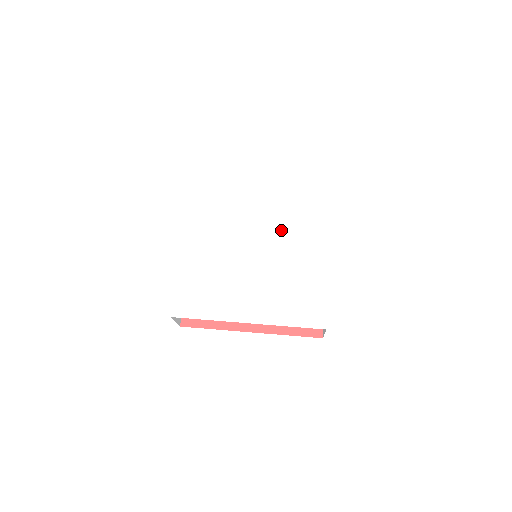
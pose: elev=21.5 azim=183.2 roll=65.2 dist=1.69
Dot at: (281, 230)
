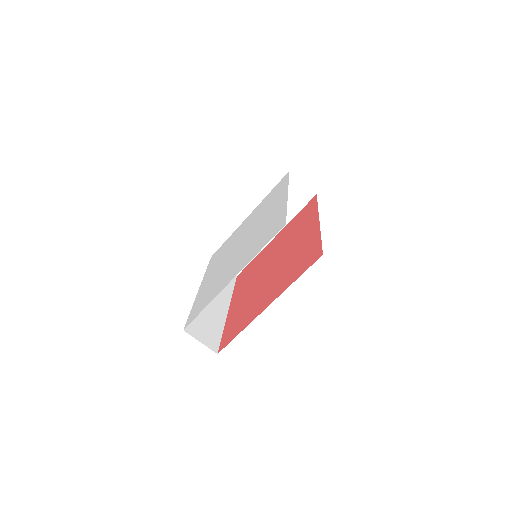
Dot at: (257, 219)
